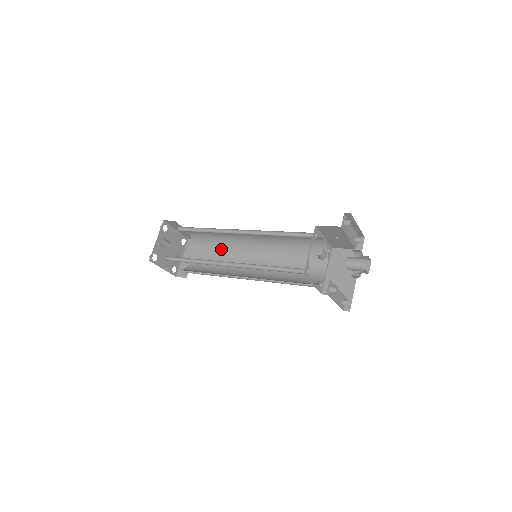
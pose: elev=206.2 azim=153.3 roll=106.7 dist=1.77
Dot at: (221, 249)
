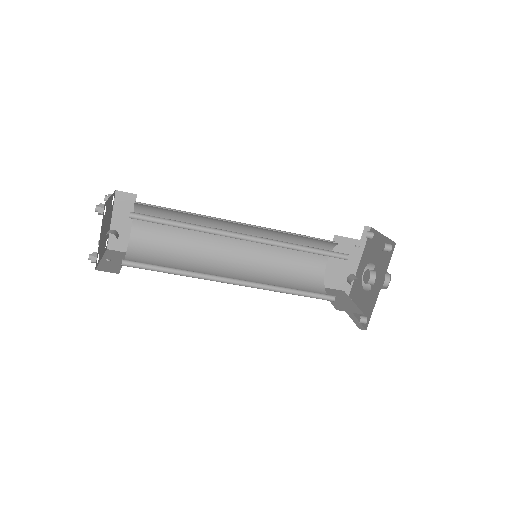
Dot at: (185, 221)
